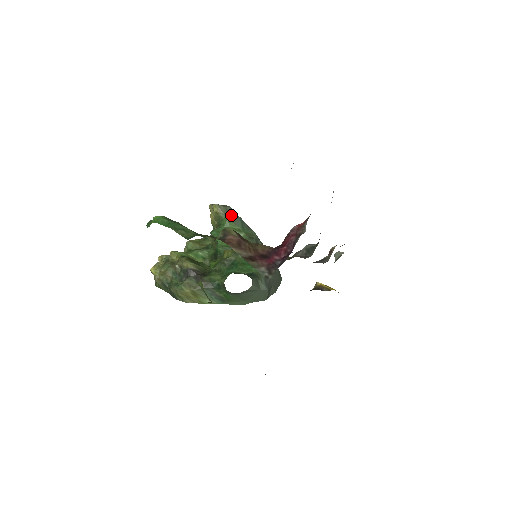
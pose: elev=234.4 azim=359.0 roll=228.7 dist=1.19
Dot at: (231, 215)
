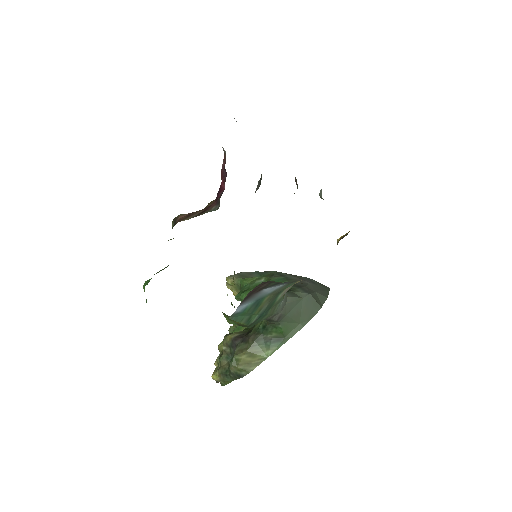
Dot at: (245, 275)
